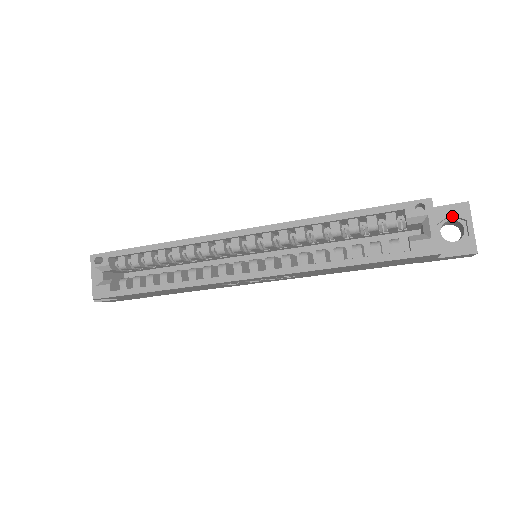
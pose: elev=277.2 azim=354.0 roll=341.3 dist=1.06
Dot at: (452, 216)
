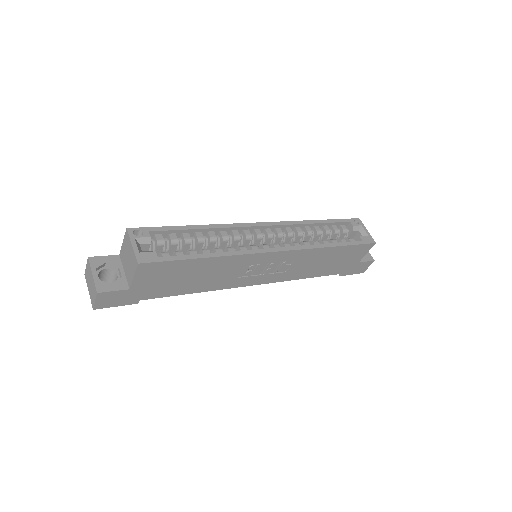
Dot at: occluded
